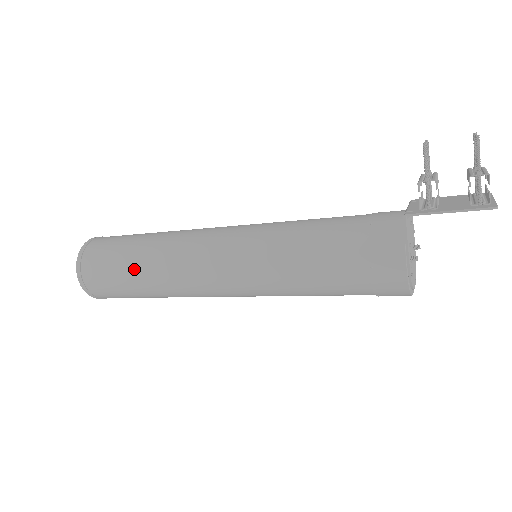
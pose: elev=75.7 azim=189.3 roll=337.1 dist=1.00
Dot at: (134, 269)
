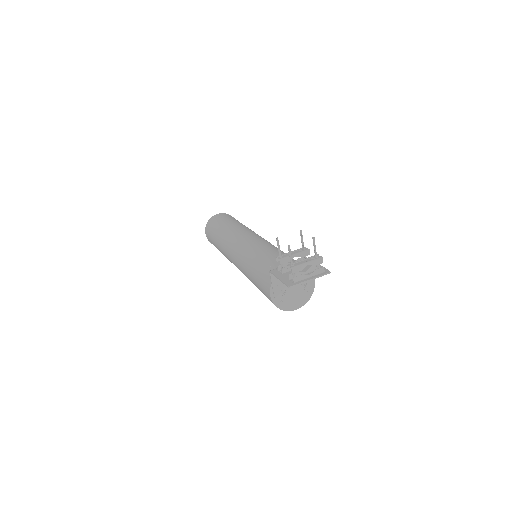
Dot at: (216, 241)
